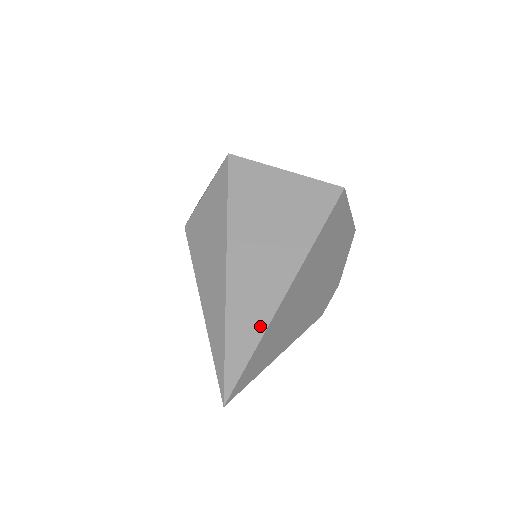
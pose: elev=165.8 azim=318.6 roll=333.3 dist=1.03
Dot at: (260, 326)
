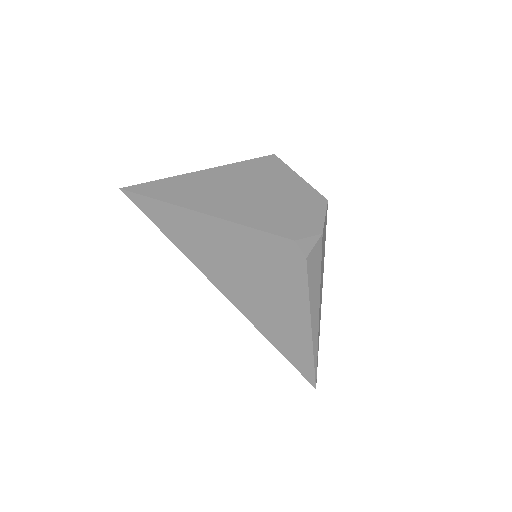
Dot at: (174, 178)
